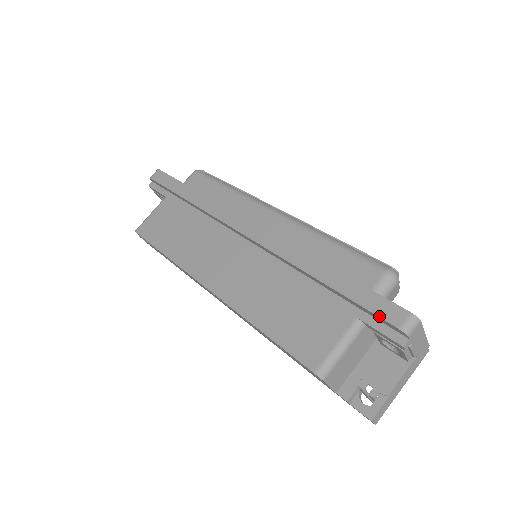
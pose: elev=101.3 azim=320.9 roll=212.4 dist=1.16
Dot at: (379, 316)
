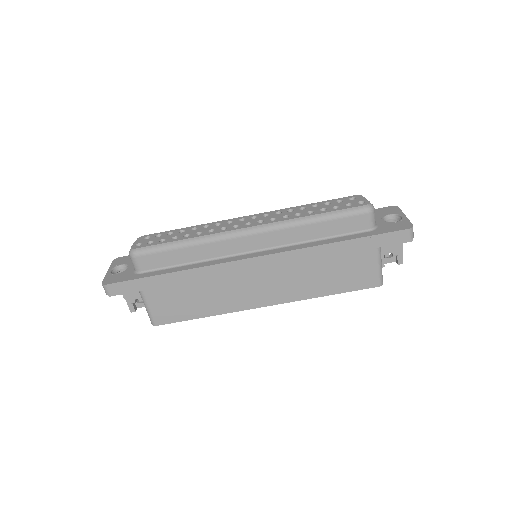
Dot at: occluded
